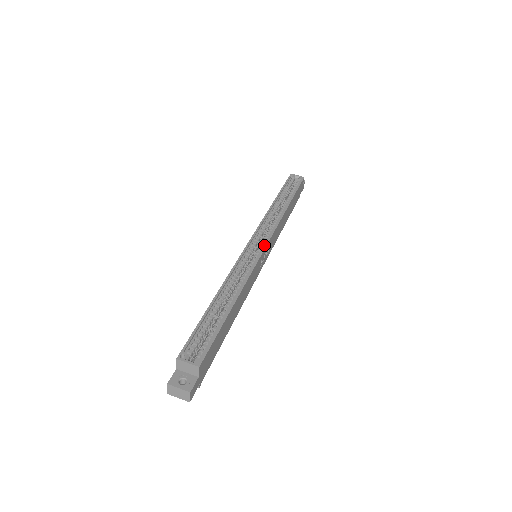
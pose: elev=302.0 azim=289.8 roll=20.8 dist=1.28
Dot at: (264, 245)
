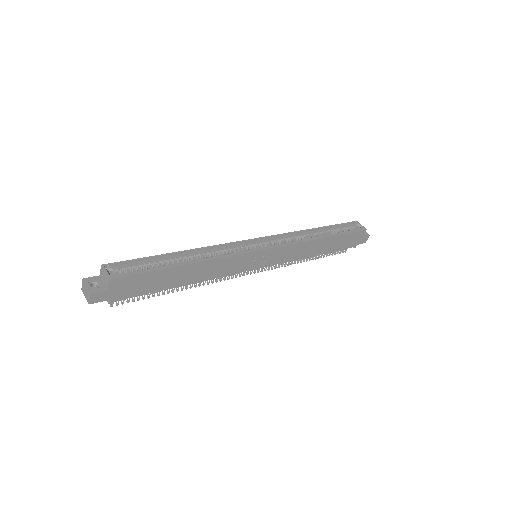
Dot at: (264, 247)
